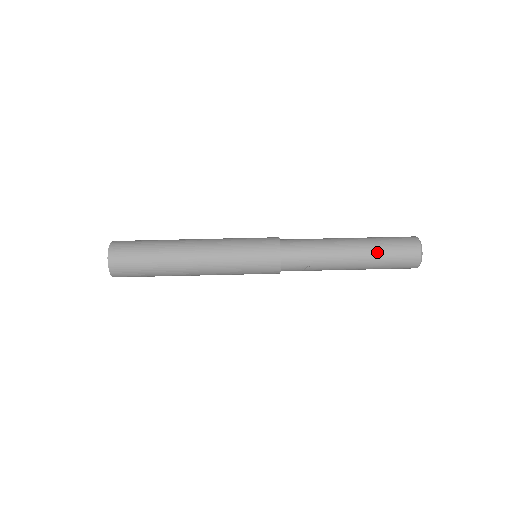
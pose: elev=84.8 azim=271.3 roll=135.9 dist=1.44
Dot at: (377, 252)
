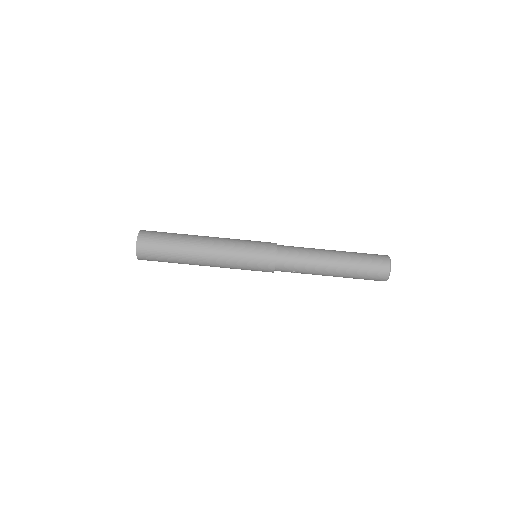
Dot at: (353, 270)
